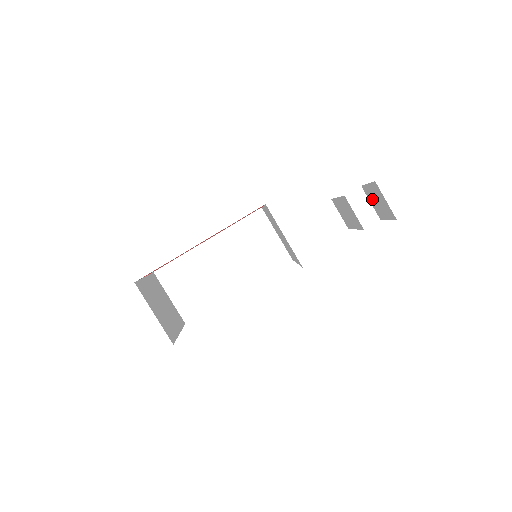
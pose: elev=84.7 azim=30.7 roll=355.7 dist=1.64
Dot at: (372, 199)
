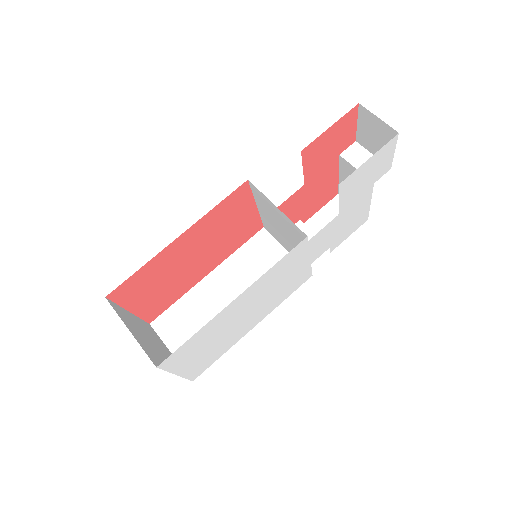
Dot at: (370, 144)
